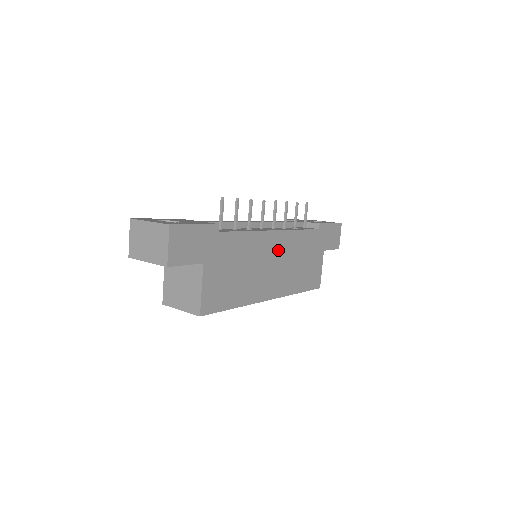
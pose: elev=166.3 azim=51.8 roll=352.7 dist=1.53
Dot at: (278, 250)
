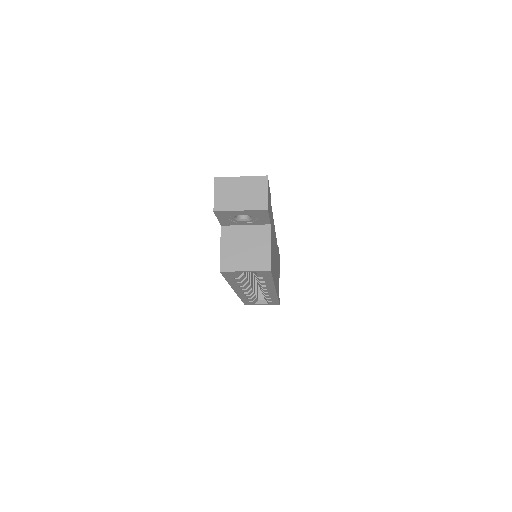
Dot at: occluded
